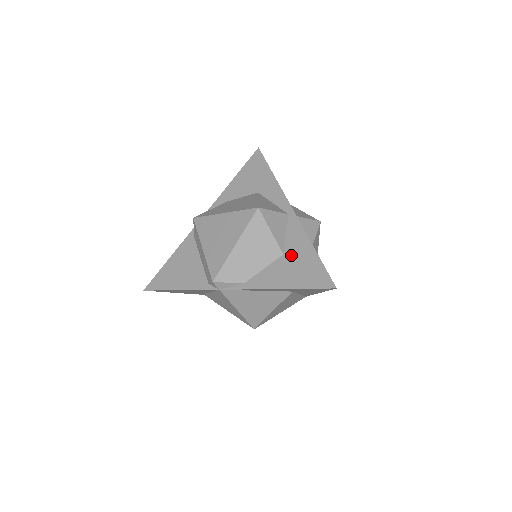
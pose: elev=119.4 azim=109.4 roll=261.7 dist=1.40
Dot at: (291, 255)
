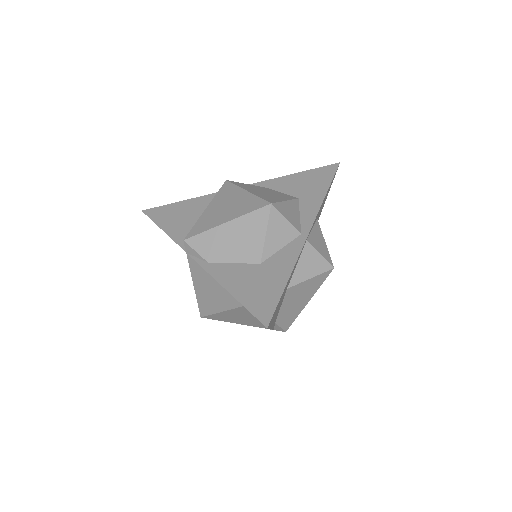
Dot at: (265, 269)
